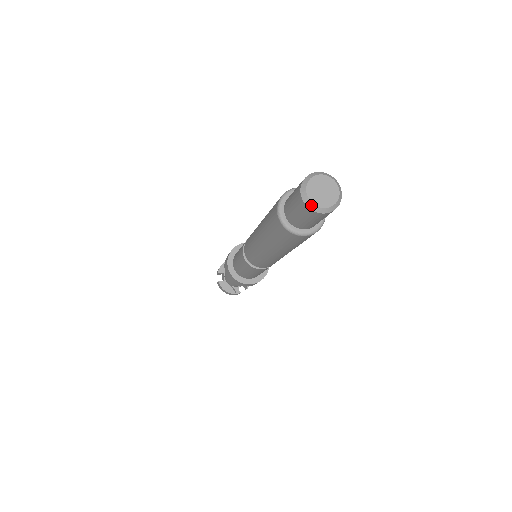
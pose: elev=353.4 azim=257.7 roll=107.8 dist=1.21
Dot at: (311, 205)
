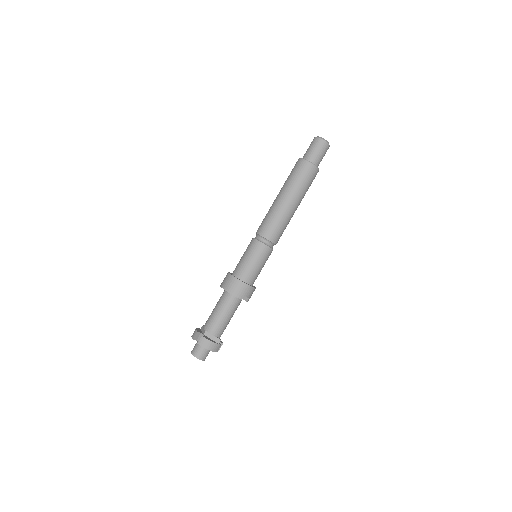
Dot at: (325, 140)
